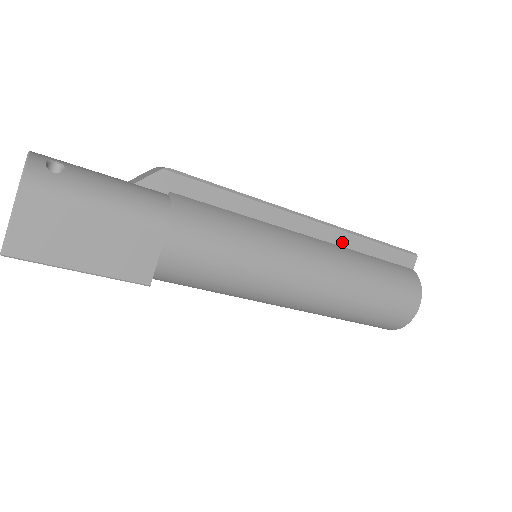
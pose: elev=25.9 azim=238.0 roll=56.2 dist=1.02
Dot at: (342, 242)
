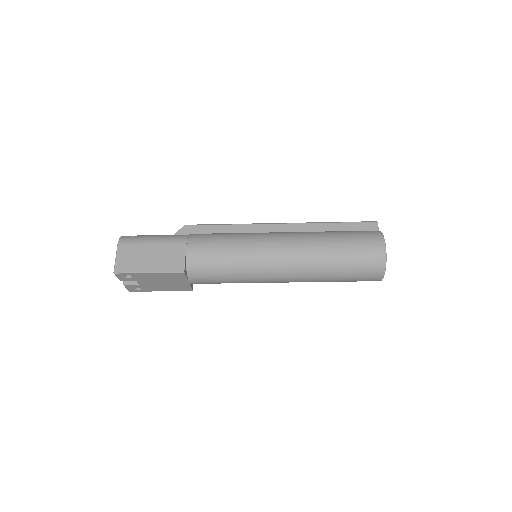
Dot at: (308, 229)
